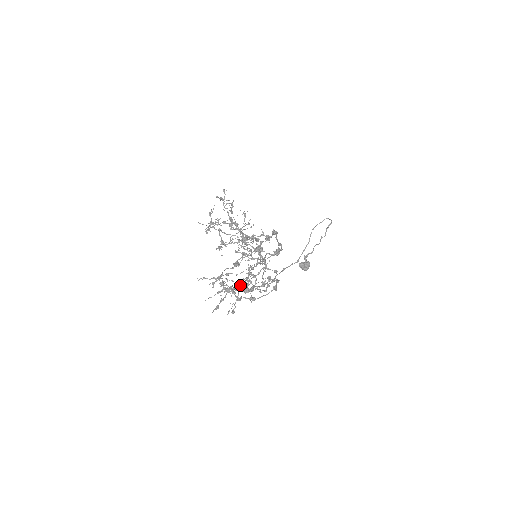
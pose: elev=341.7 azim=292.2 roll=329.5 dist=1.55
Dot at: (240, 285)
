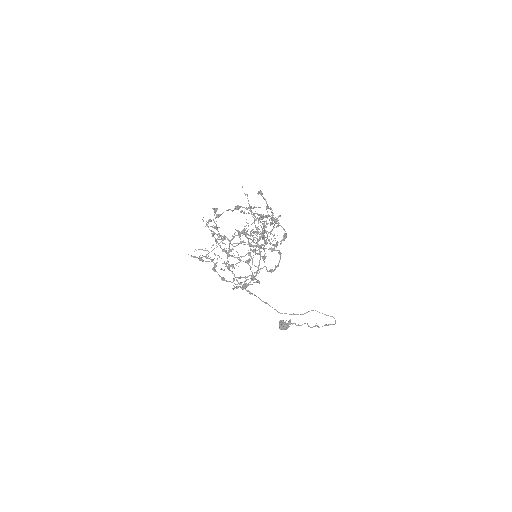
Dot at: (225, 239)
